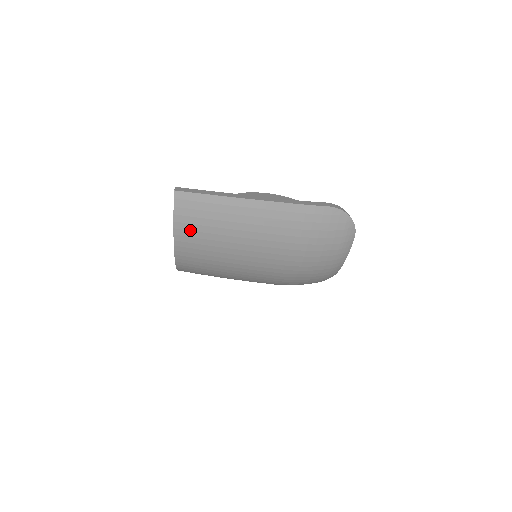
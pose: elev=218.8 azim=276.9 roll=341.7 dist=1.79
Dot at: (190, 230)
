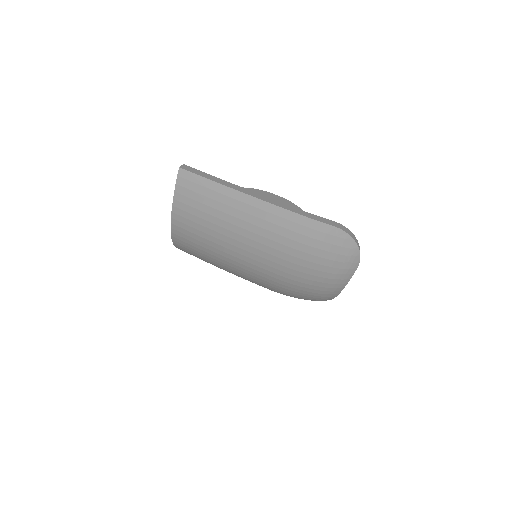
Dot at: (188, 212)
